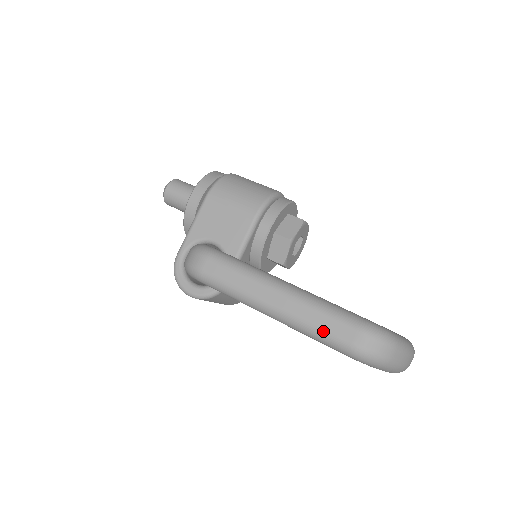
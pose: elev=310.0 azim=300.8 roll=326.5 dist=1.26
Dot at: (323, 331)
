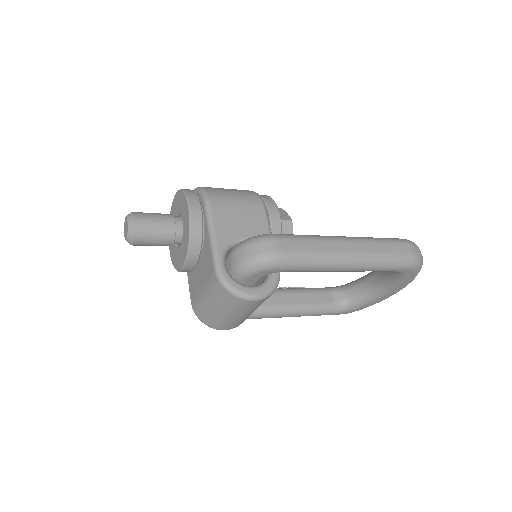
Dot at: (391, 255)
